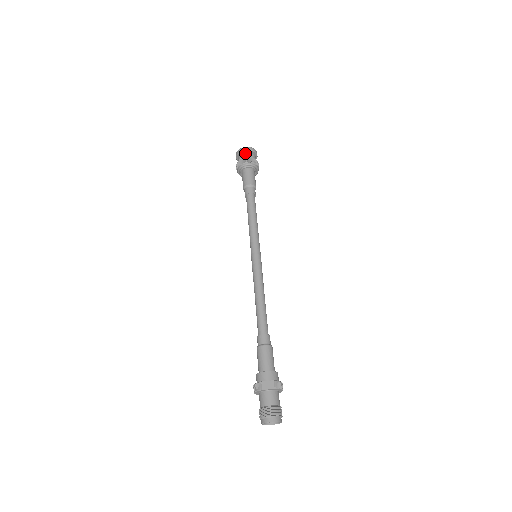
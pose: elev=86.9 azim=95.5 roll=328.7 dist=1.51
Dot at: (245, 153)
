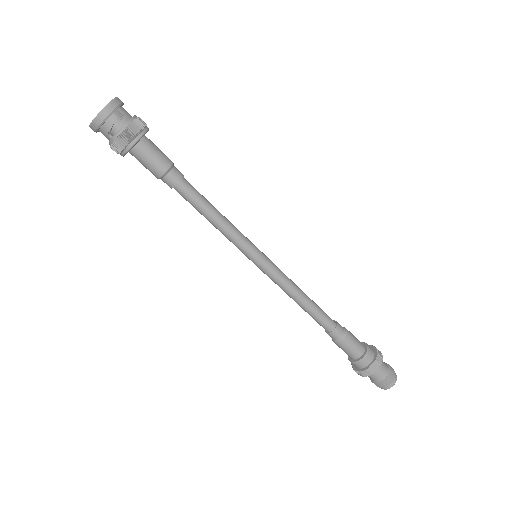
Dot at: (110, 122)
